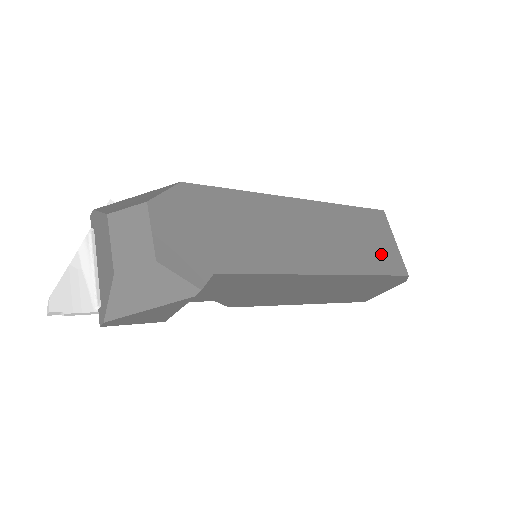
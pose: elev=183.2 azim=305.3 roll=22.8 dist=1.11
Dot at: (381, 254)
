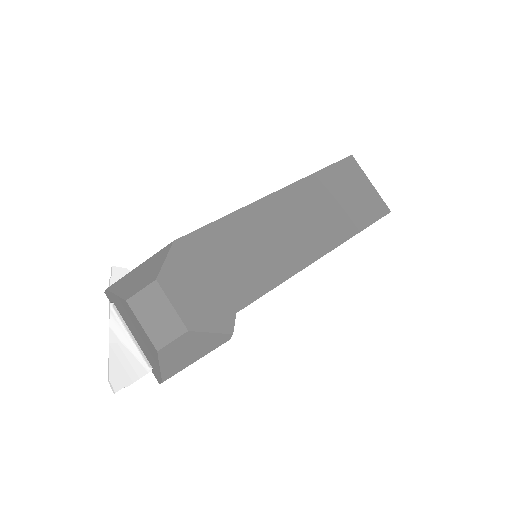
Dot at: (362, 204)
